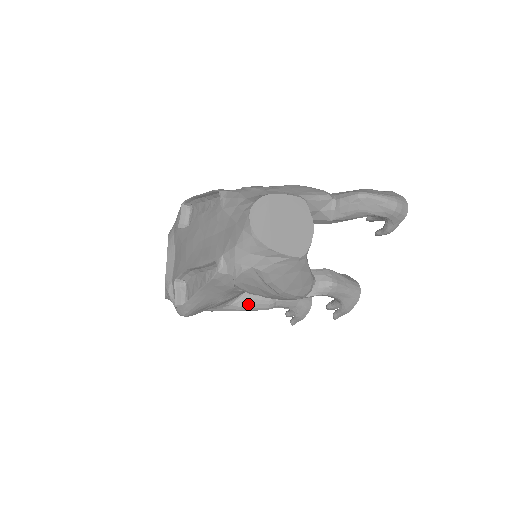
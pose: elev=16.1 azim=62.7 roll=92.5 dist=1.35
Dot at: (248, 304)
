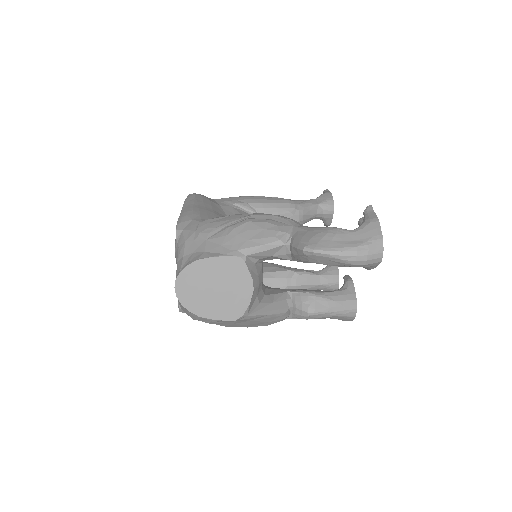
Dot at: occluded
